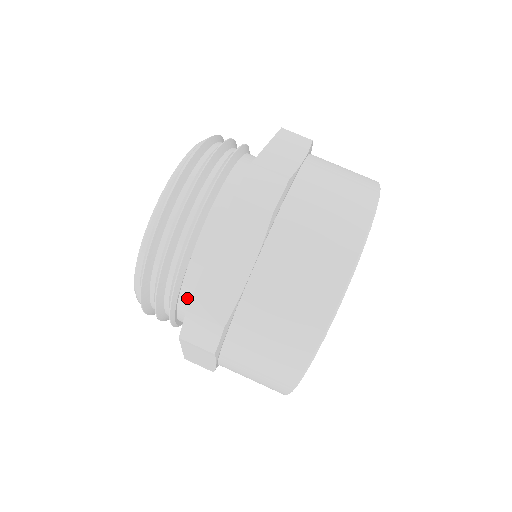
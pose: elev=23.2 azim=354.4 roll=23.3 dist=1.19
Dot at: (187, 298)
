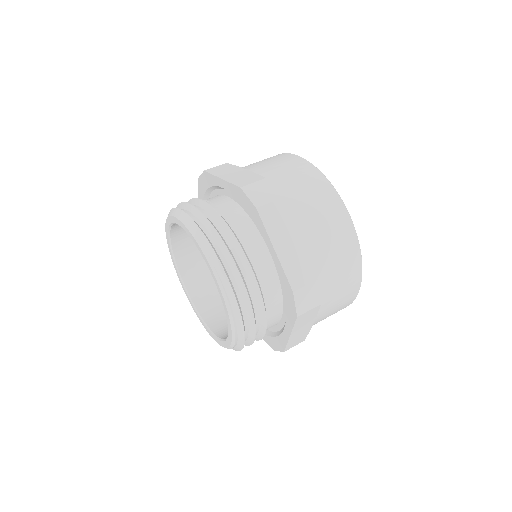
Dot at: occluded
